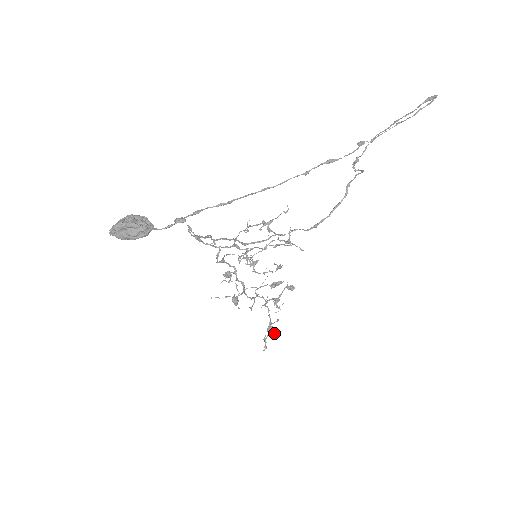
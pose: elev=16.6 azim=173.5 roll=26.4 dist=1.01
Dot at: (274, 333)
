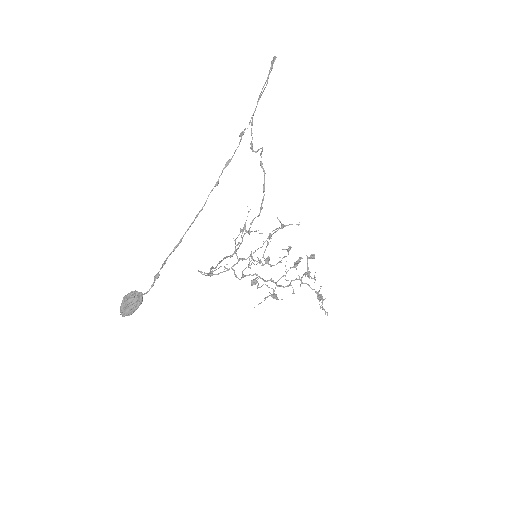
Dot at: (325, 298)
